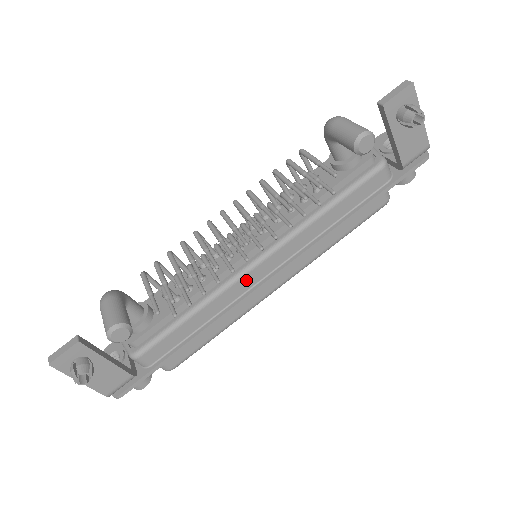
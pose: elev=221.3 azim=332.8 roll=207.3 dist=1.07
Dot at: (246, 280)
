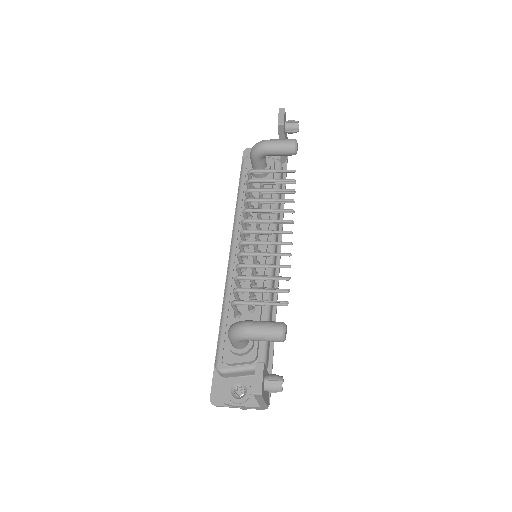
Dot at: (274, 268)
